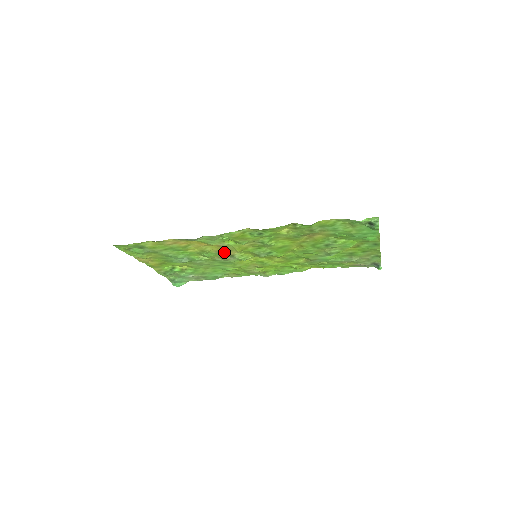
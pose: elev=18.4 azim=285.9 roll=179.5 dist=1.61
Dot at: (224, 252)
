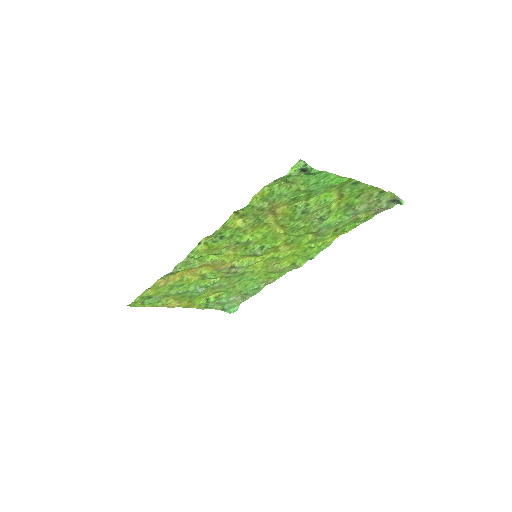
Dot at: (221, 267)
